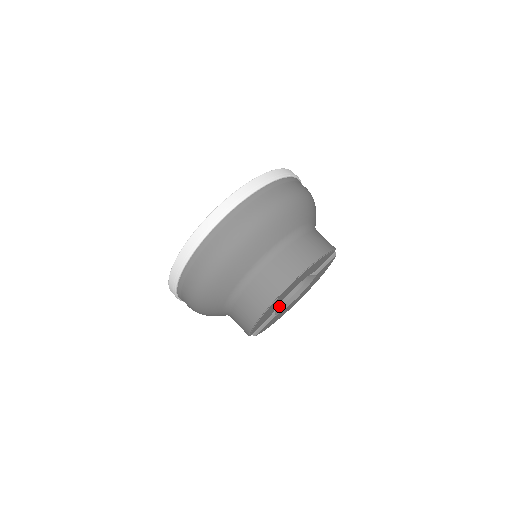
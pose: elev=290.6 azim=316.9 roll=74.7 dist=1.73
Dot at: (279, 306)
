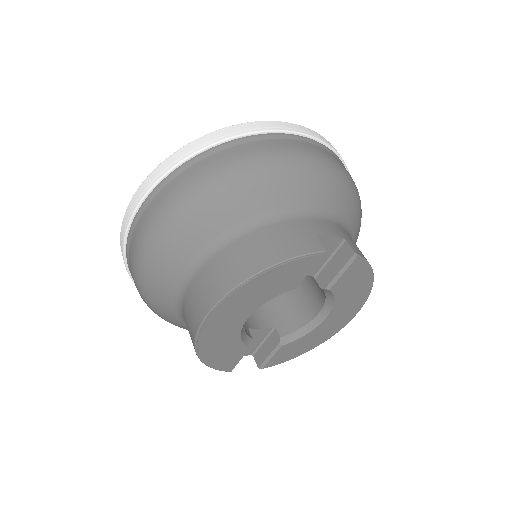
Dot at: (292, 331)
